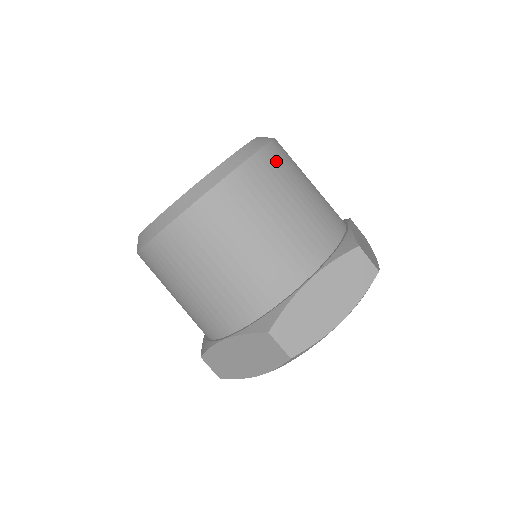
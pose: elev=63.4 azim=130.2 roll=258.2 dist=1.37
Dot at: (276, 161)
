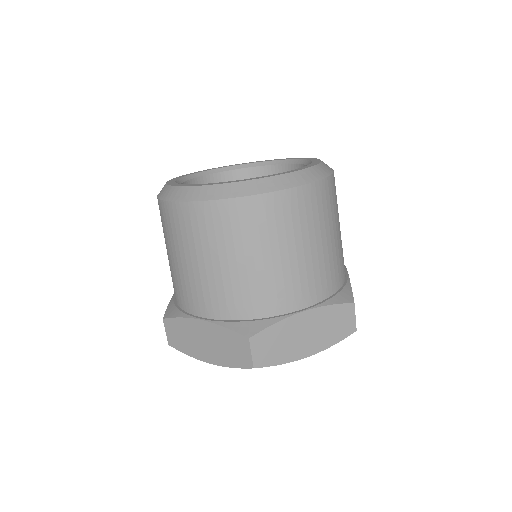
Dot at: (330, 195)
